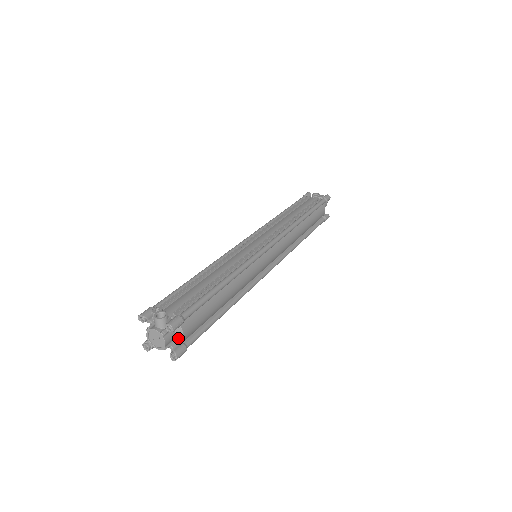
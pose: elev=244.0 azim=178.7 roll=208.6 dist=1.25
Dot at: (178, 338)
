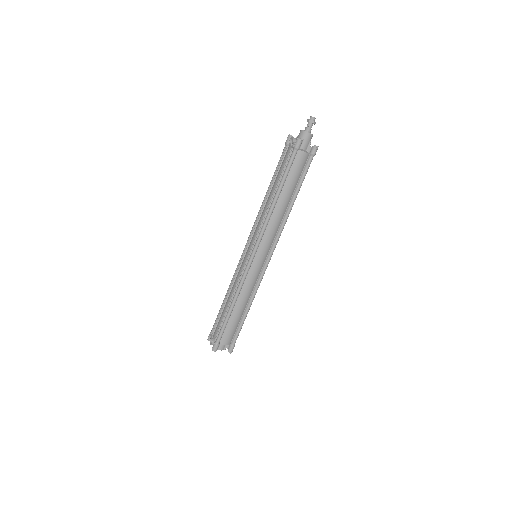
Dot at: (226, 344)
